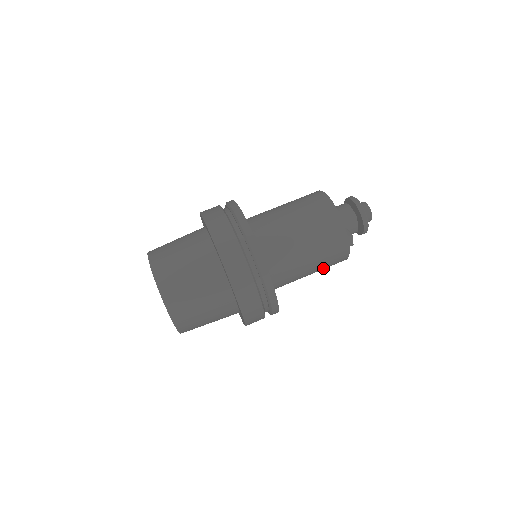
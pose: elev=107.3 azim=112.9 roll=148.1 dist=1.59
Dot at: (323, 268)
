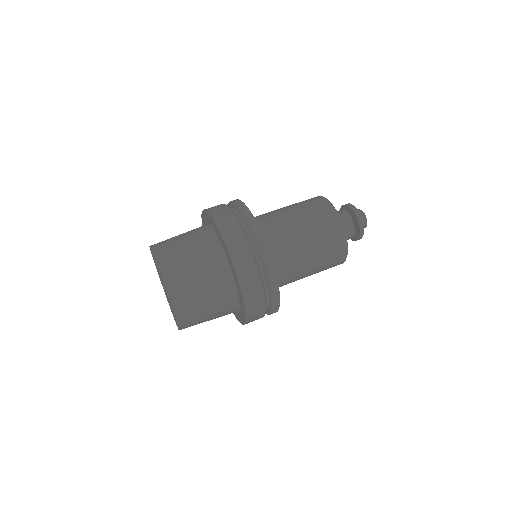
Dot at: (323, 261)
